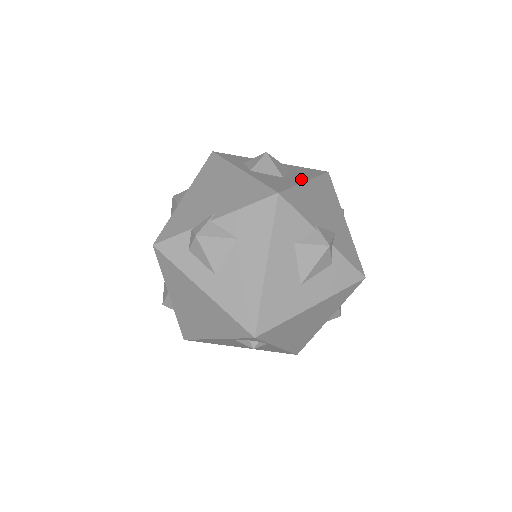
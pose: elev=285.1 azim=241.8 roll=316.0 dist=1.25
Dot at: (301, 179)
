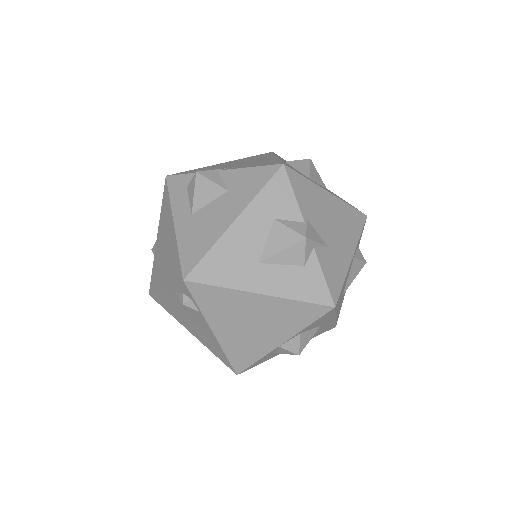
Dot at: occluded
